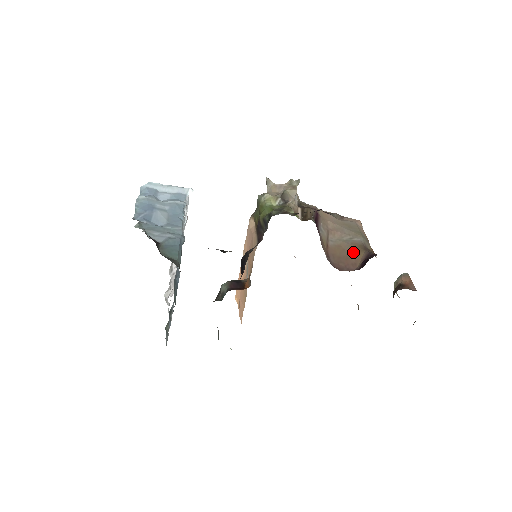
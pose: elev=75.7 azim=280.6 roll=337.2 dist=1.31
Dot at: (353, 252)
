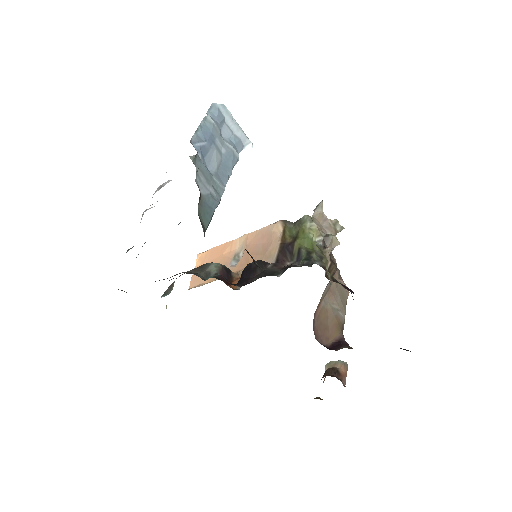
Dot at: (333, 326)
